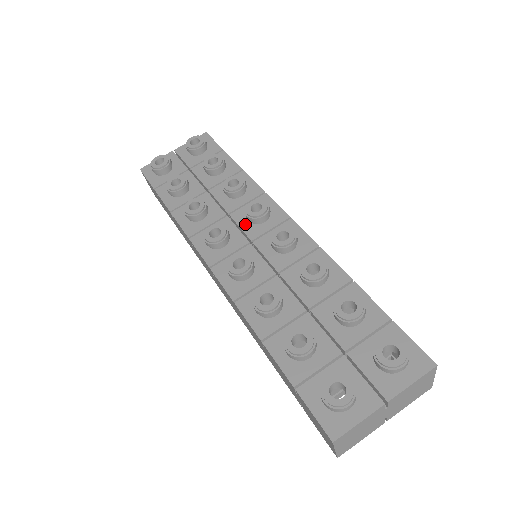
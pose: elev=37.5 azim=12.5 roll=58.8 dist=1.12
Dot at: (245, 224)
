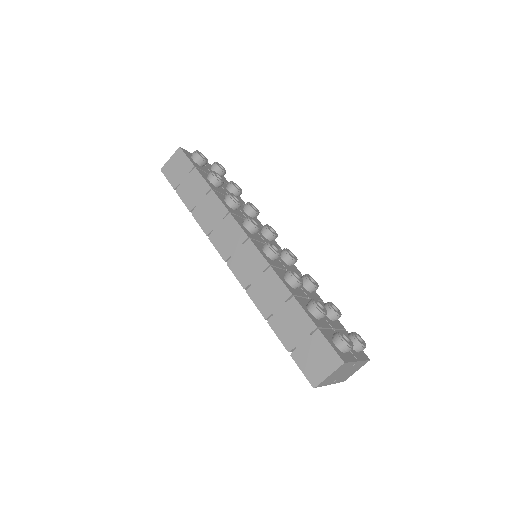
Dot at: (260, 233)
